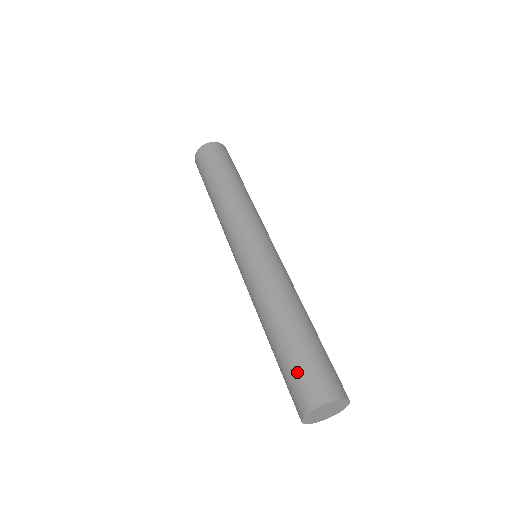
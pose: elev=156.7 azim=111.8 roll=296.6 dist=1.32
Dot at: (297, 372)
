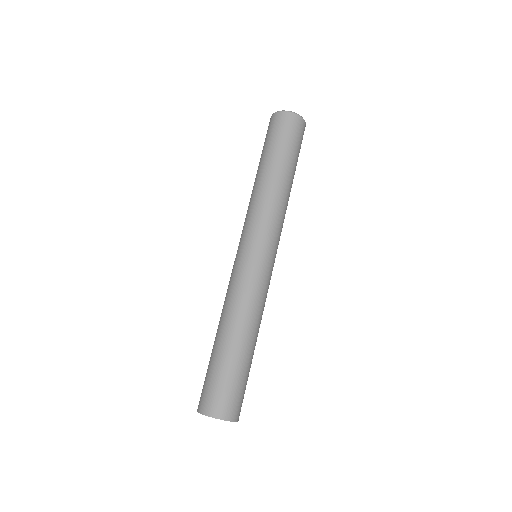
Dot at: (205, 378)
